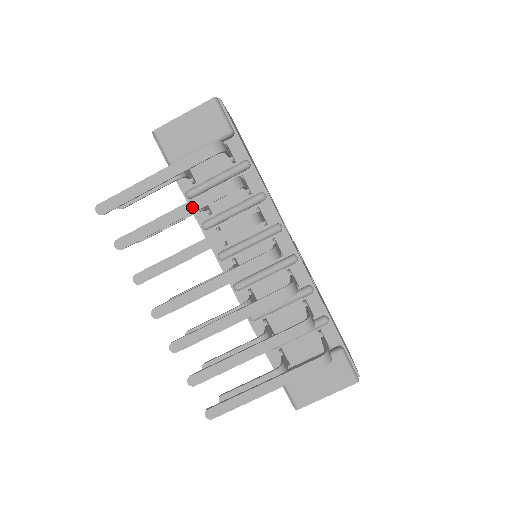
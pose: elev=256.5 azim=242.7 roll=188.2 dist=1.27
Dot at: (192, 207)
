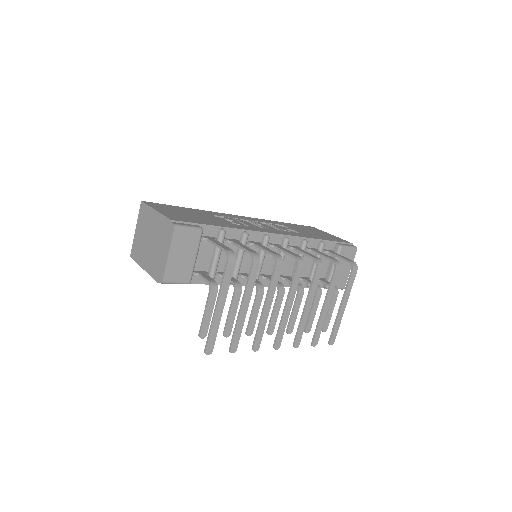
Dot at: (249, 294)
